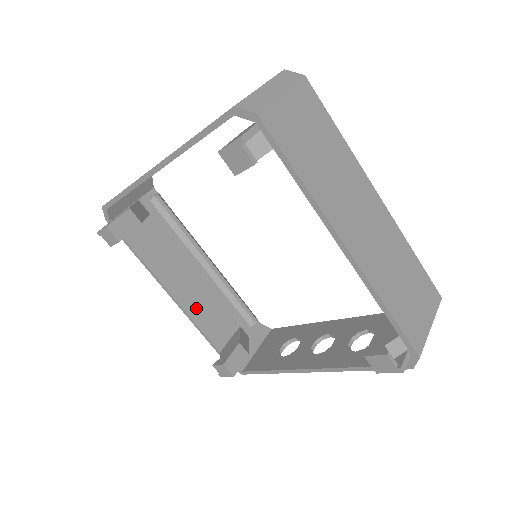
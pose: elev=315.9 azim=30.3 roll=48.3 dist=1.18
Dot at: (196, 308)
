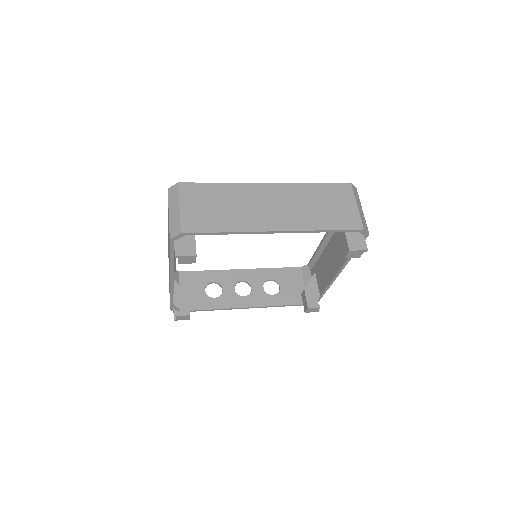
Dot at: occluded
